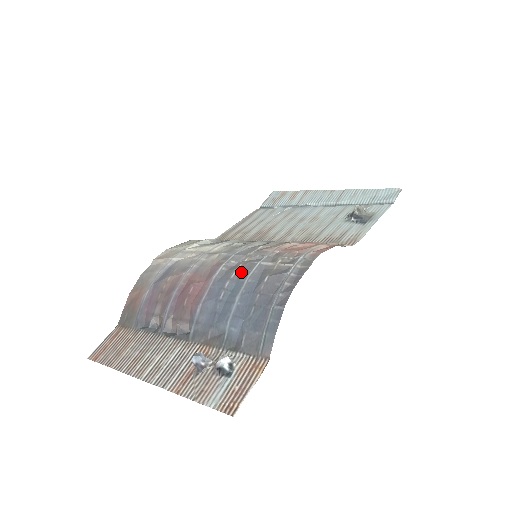
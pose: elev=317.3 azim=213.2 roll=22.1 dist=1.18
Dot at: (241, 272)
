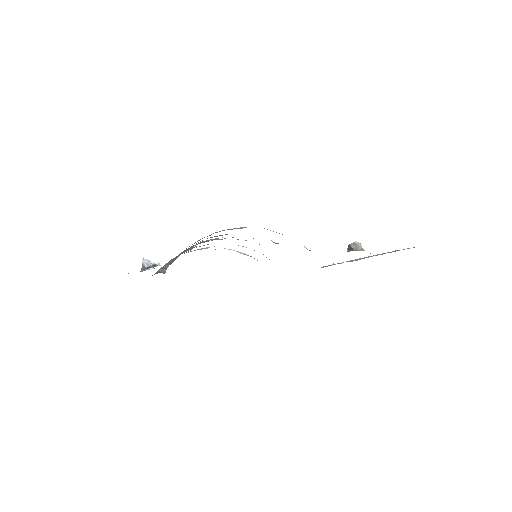
Dot at: (217, 238)
